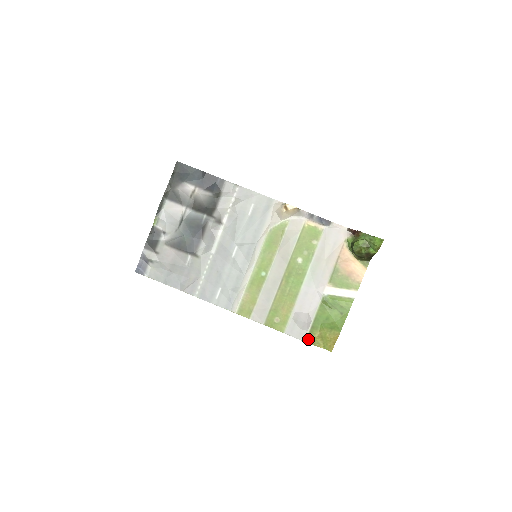
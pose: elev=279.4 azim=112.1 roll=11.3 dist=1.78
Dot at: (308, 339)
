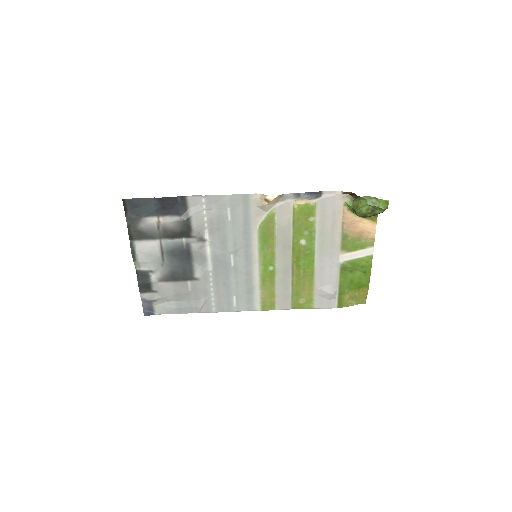
Dot at: (339, 305)
